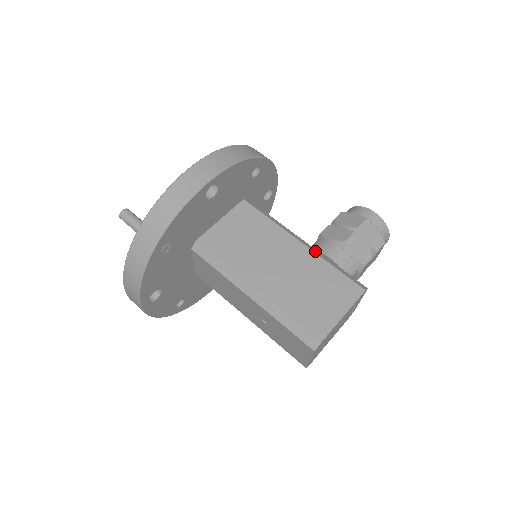
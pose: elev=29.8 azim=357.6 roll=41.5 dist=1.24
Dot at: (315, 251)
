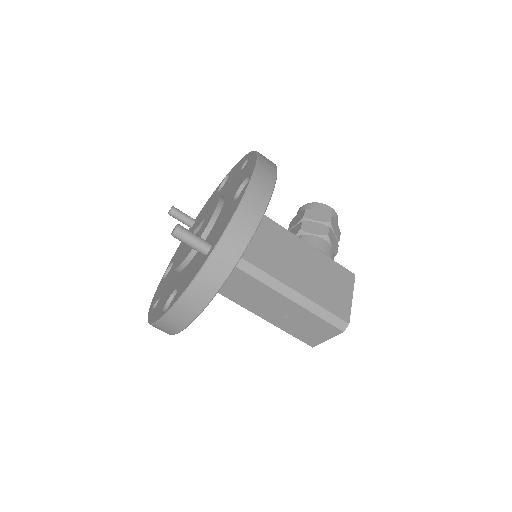
Dot at: (313, 247)
